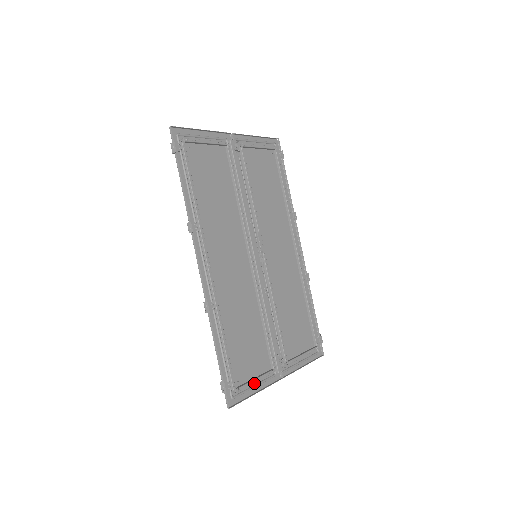
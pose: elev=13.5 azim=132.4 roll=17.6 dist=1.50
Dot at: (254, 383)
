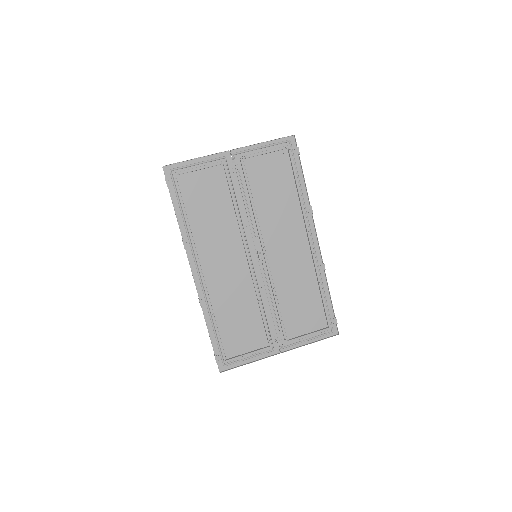
Dot at: (248, 356)
